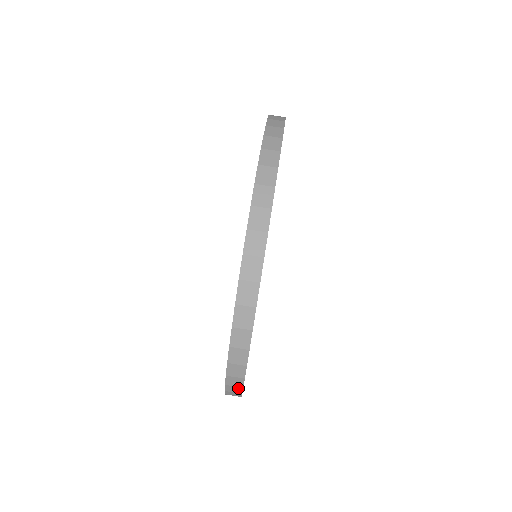
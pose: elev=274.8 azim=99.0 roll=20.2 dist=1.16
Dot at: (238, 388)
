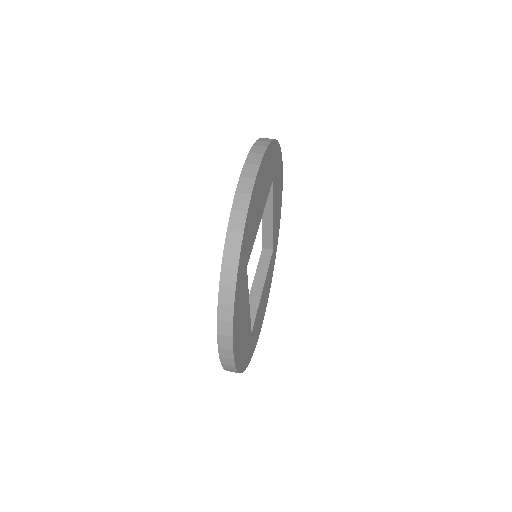
Dot at: (235, 253)
